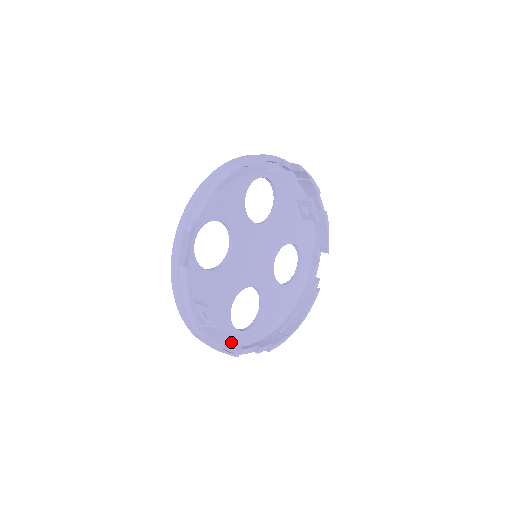
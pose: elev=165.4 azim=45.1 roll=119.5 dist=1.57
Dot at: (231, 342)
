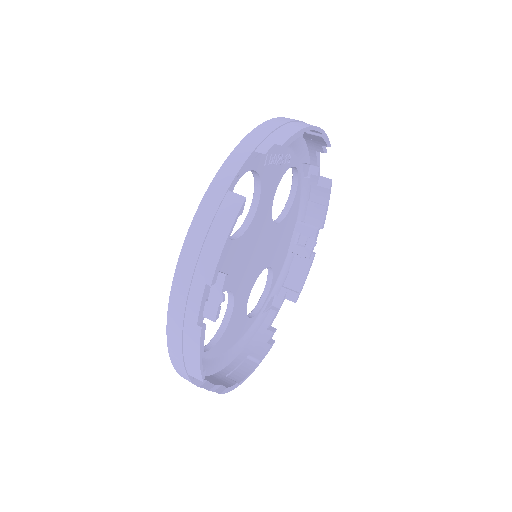
Dot at: occluded
